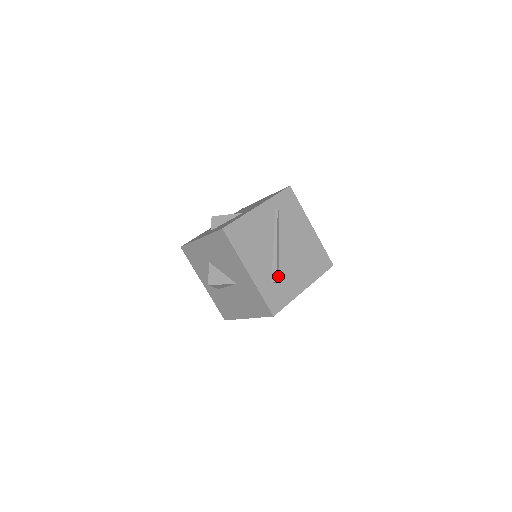
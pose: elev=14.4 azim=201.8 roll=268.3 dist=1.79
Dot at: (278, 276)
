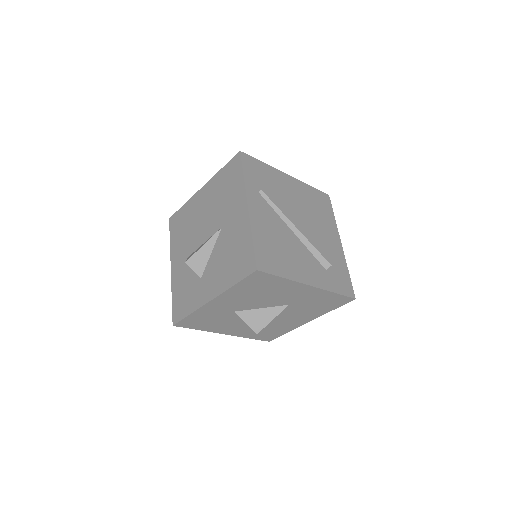
Dot at: occluded
